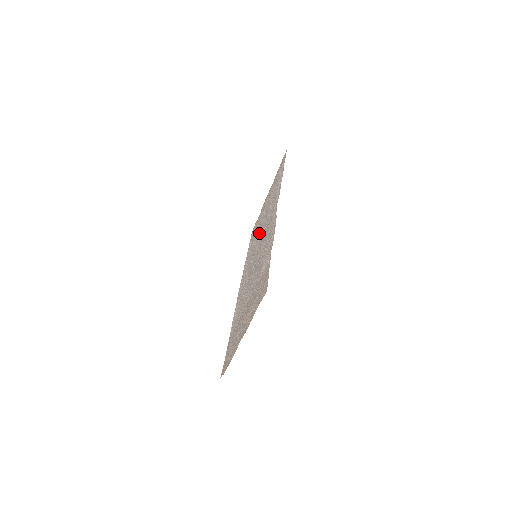
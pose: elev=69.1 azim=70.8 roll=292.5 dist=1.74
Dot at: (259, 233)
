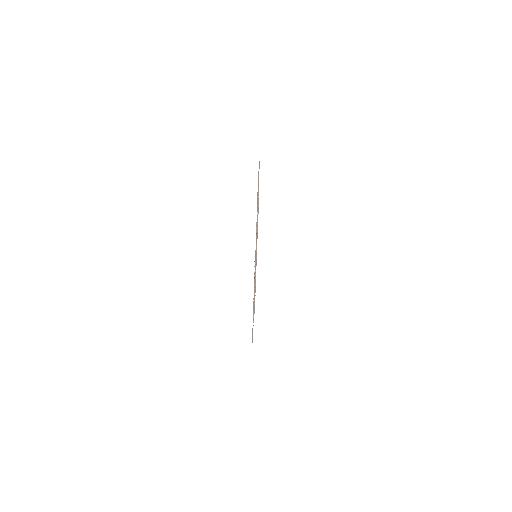
Dot at: occluded
